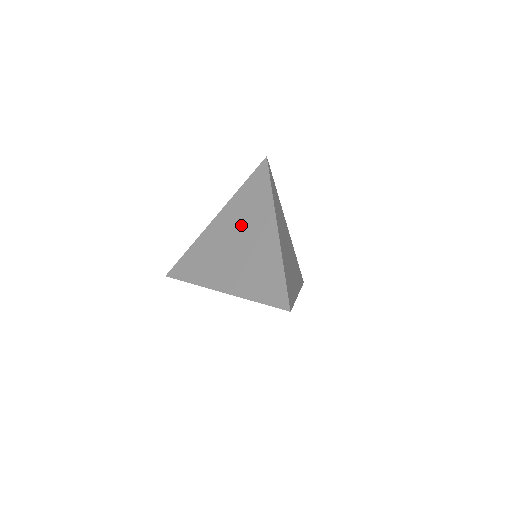
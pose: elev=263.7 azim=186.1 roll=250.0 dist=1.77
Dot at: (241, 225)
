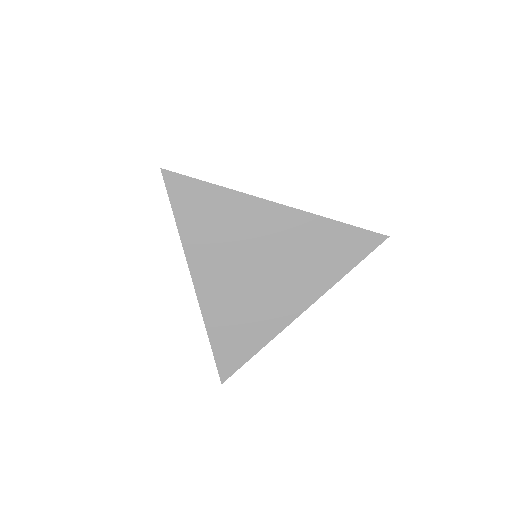
Dot at: occluded
